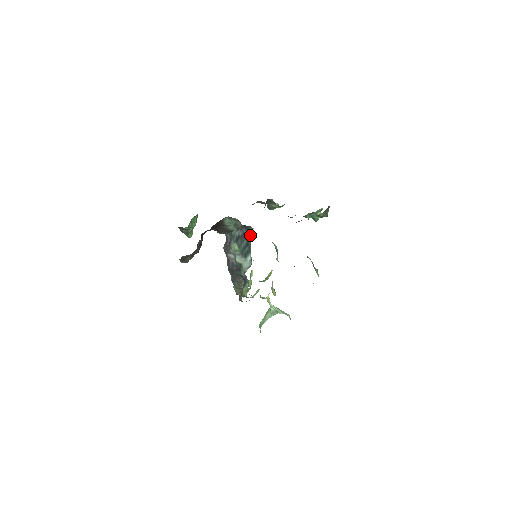
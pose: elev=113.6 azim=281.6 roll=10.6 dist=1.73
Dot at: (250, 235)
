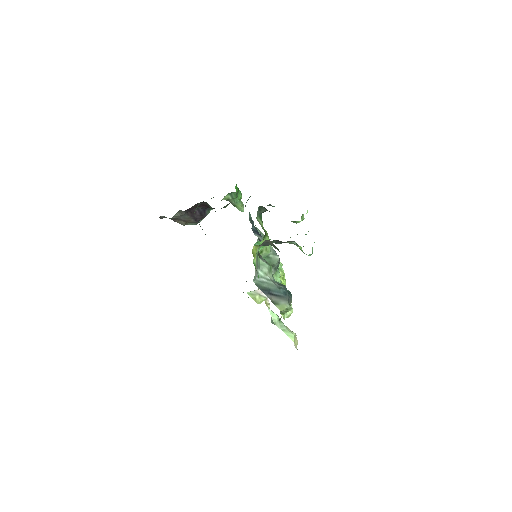
Dot at: occluded
